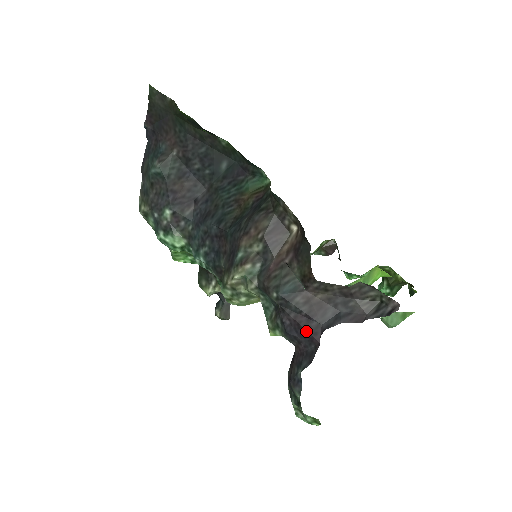
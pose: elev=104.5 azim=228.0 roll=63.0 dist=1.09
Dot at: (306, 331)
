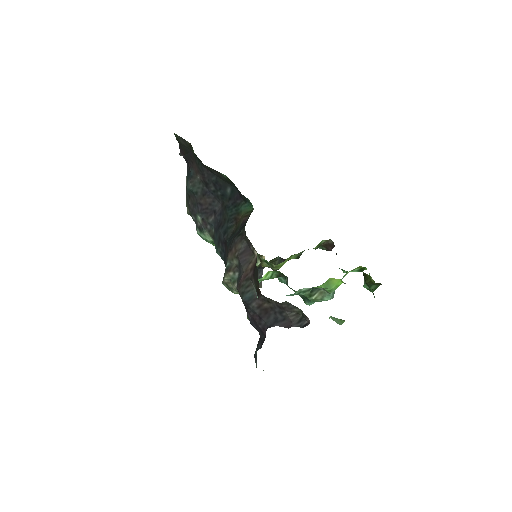
Dot at: (259, 326)
